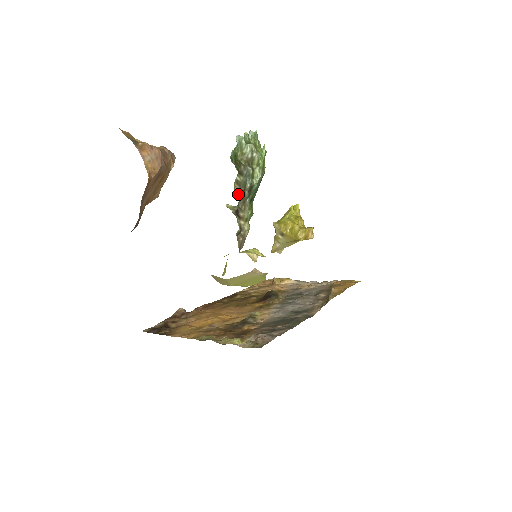
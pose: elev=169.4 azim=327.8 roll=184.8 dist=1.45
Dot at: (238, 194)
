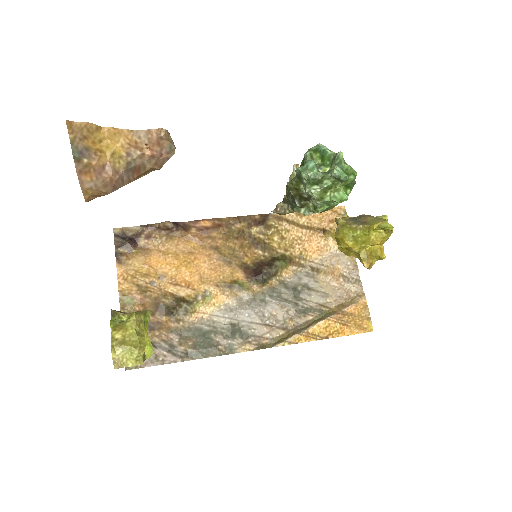
Dot at: (286, 193)
